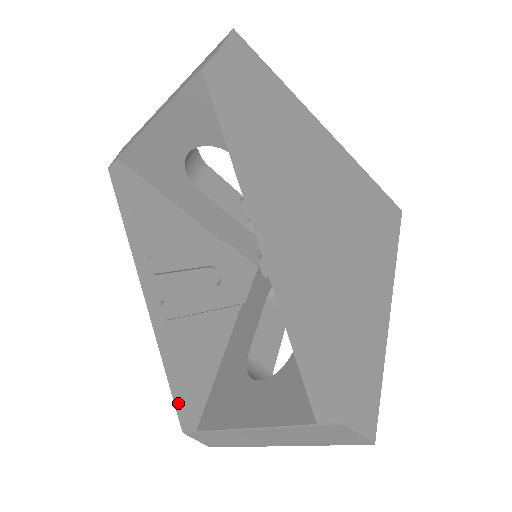
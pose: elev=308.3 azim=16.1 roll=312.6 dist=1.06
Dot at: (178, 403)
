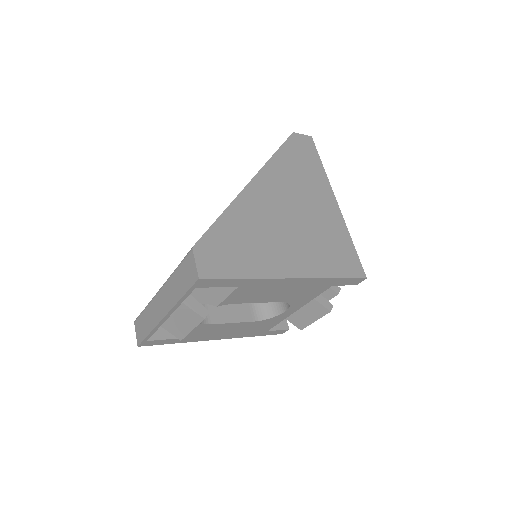
Dot at: occluded
